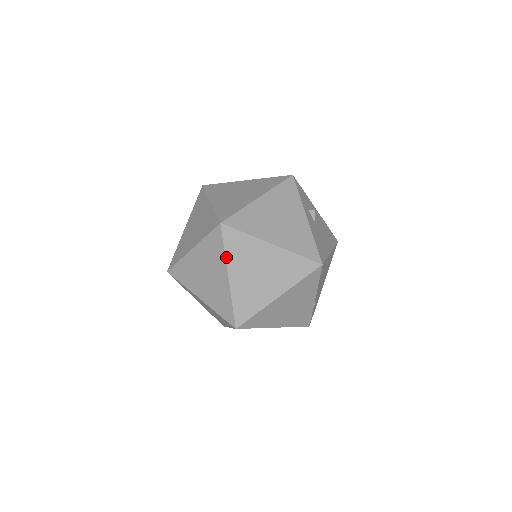
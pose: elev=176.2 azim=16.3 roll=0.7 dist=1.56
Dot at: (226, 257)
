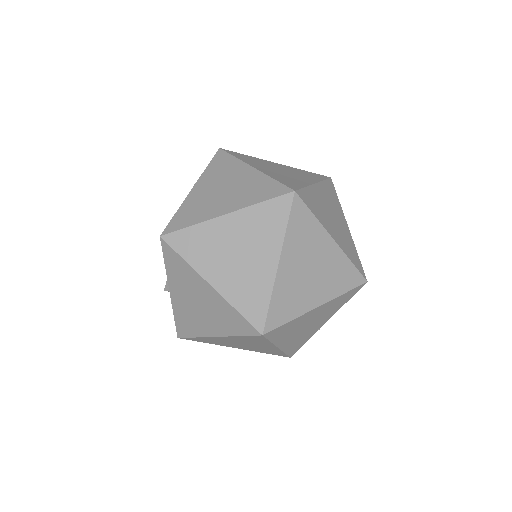
Dot at: (285, 236)
